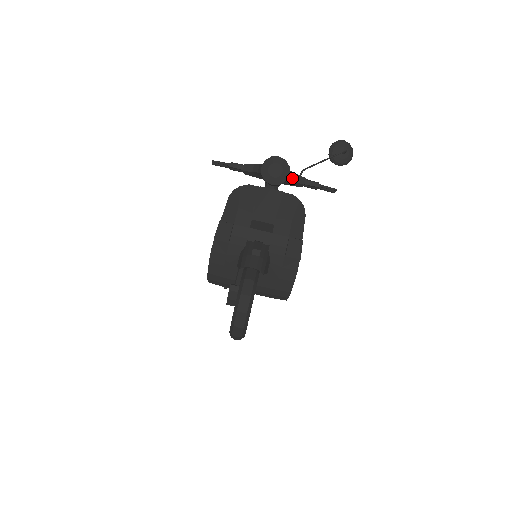
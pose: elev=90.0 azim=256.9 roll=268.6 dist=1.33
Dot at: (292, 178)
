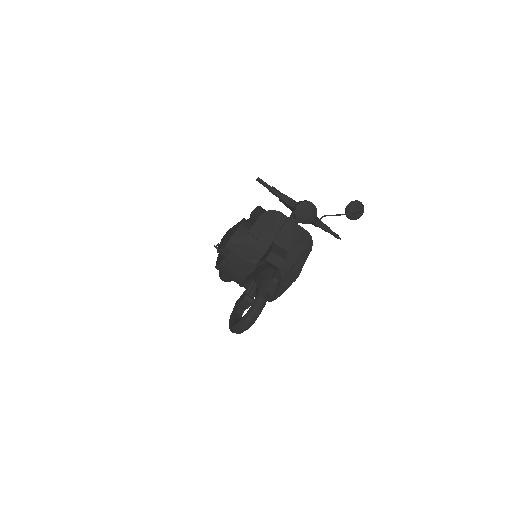
Dot at: (314, 220)
